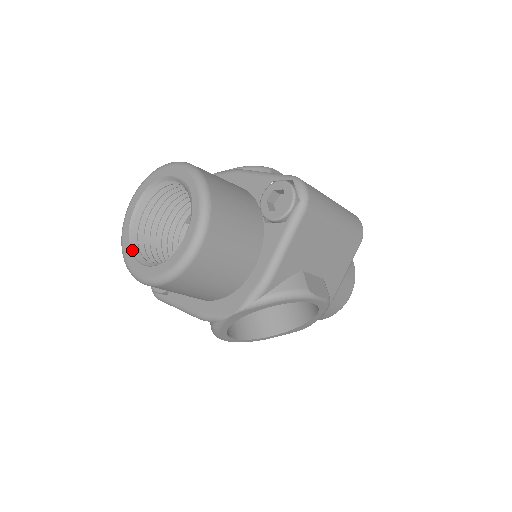
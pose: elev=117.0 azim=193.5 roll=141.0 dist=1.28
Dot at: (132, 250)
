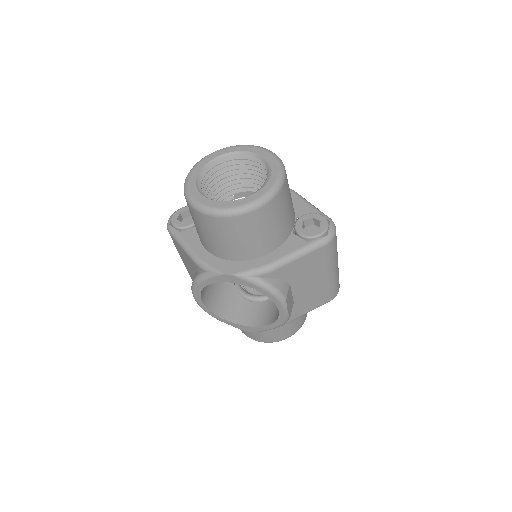
Dot at: (197, 180)
